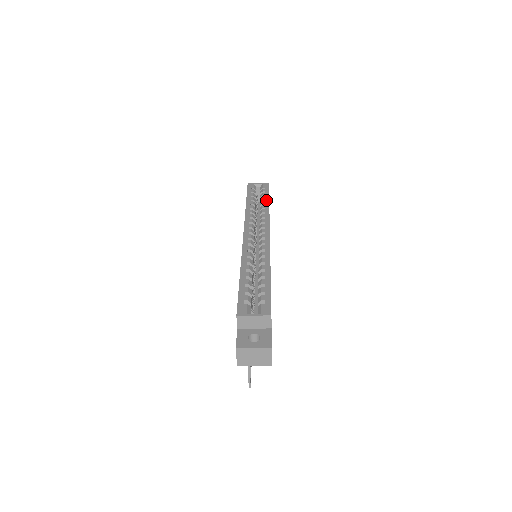
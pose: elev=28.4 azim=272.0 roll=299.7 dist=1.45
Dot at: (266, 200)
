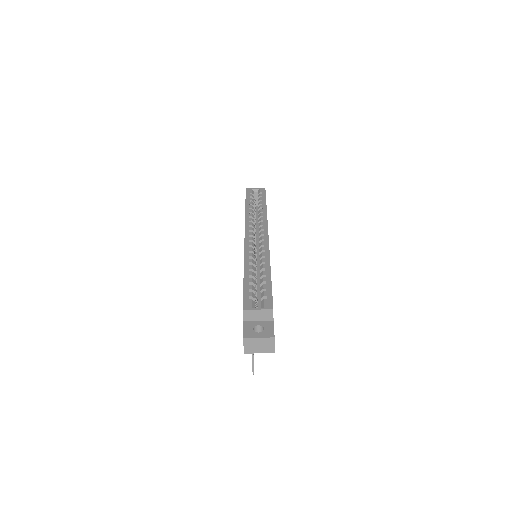
Dot at: (263, 204)
